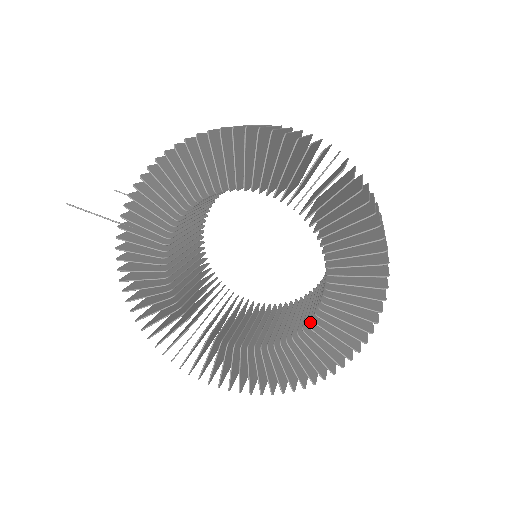
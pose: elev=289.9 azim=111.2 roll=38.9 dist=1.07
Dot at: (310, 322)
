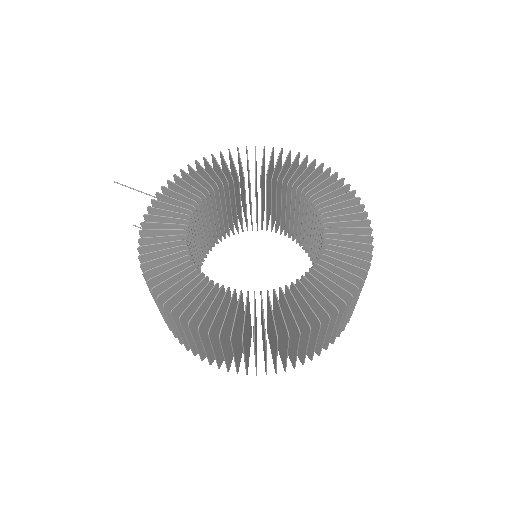
Dot at: (308, 276)
